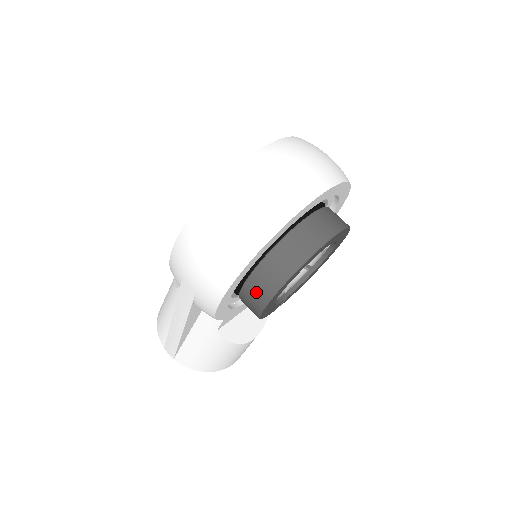
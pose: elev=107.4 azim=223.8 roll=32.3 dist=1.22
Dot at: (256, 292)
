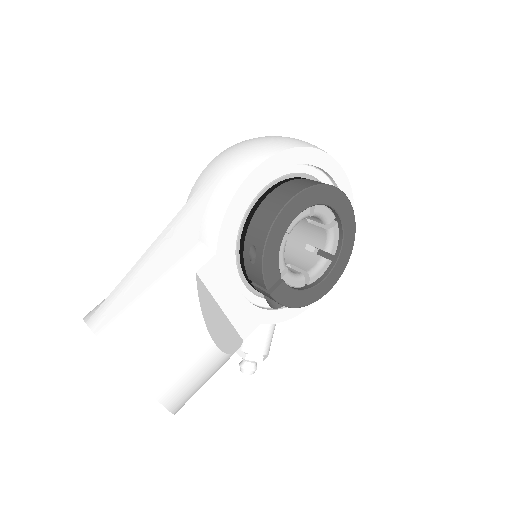
Dot at: (281, 195)
